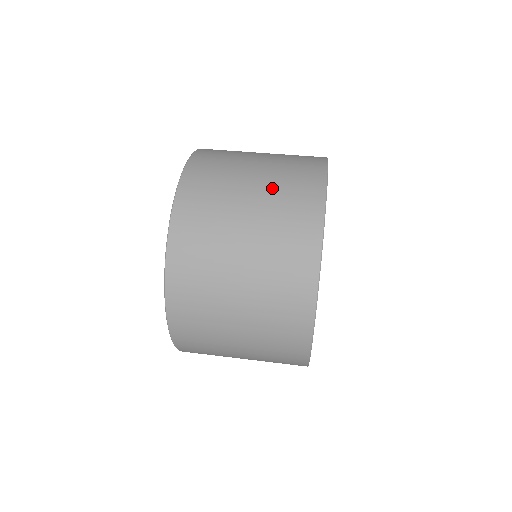
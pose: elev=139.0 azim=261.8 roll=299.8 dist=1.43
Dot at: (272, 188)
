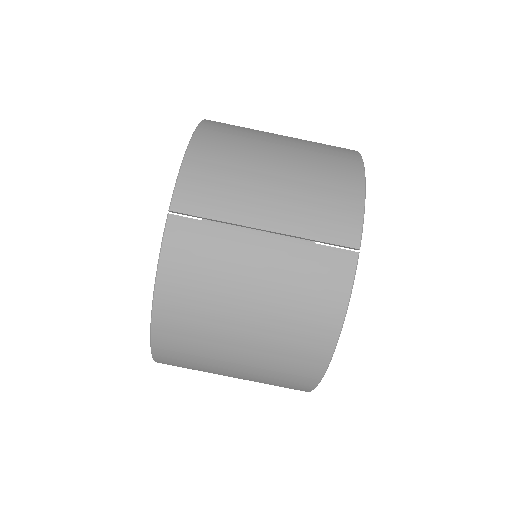
Dot at: (266, 350)
